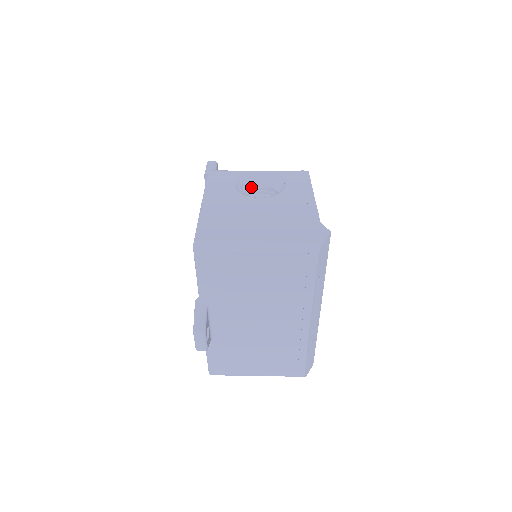
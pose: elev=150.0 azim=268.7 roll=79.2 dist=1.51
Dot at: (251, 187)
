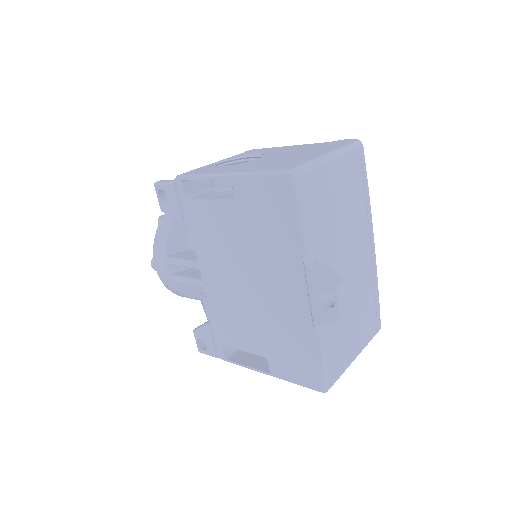
Dot at: occluded
